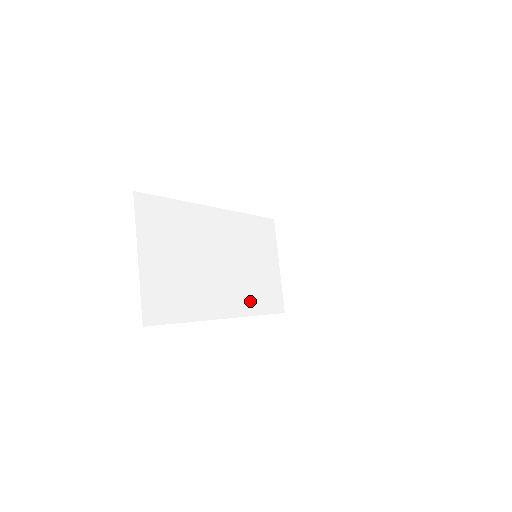
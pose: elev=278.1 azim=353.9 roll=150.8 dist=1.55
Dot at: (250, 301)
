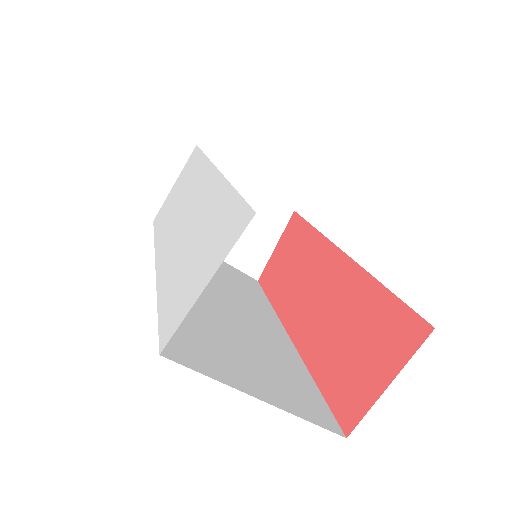
Dot at: (260, 304)
